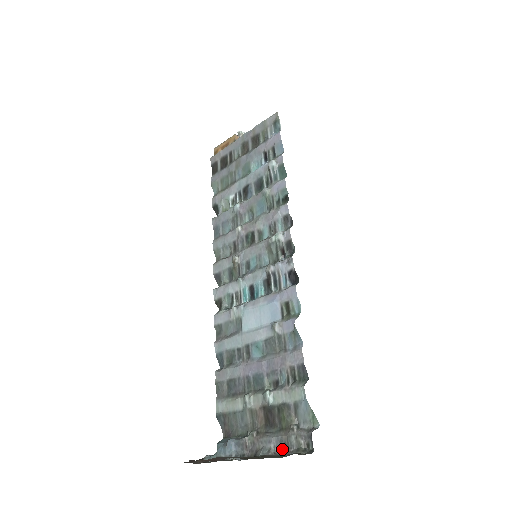
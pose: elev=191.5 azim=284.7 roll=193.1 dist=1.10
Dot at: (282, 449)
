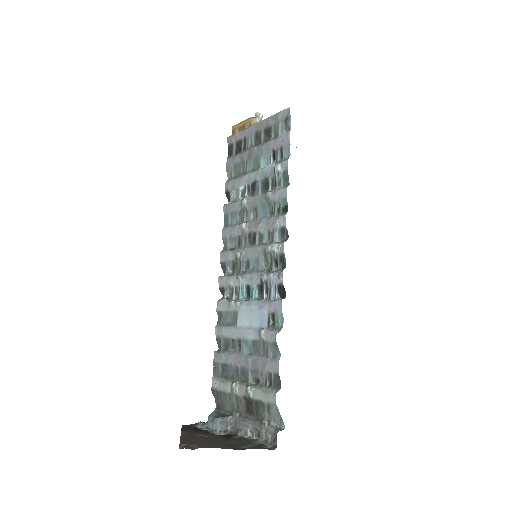
Dot at: (256, 435)
